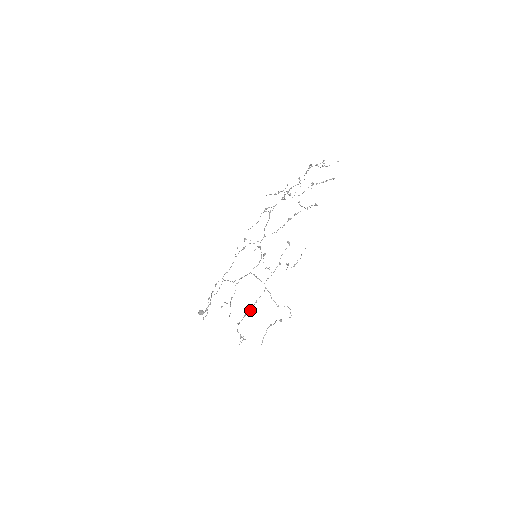
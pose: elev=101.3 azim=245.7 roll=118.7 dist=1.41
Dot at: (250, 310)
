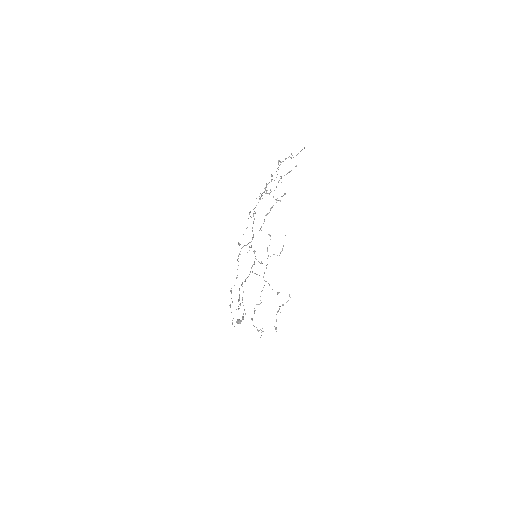
Dot at: (258, 304)
